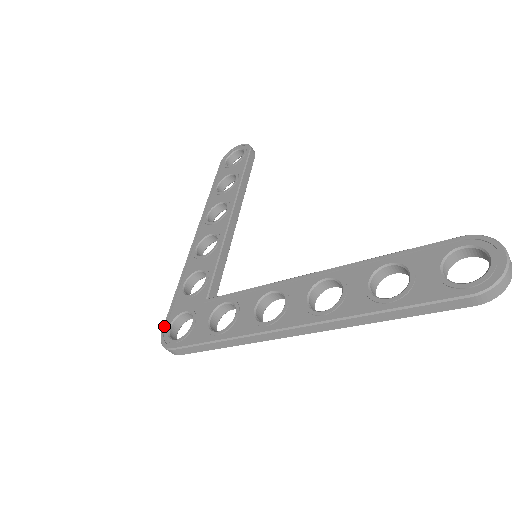
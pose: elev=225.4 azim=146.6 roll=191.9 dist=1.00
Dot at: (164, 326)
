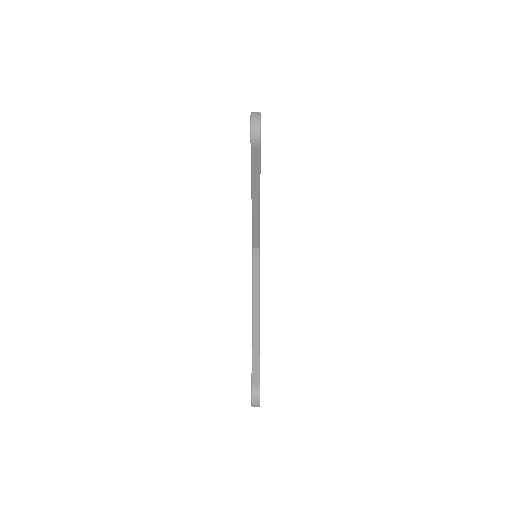
Dot at: occluded
